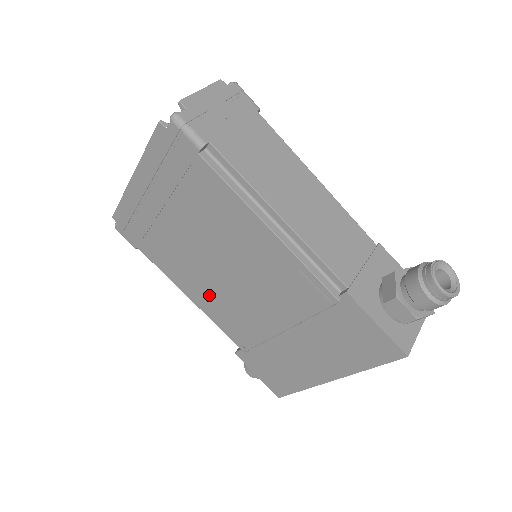
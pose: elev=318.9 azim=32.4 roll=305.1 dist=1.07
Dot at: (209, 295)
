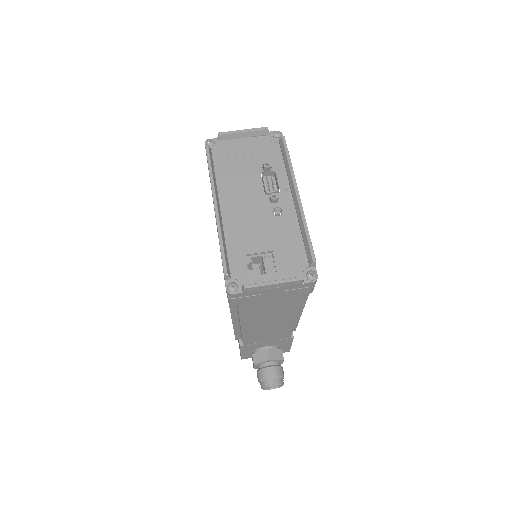
Dot at: occluded
